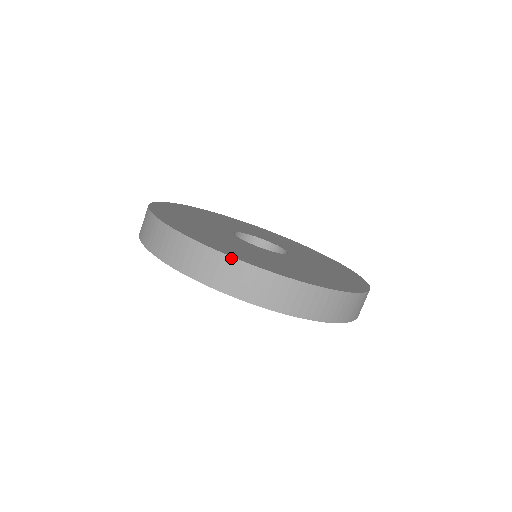
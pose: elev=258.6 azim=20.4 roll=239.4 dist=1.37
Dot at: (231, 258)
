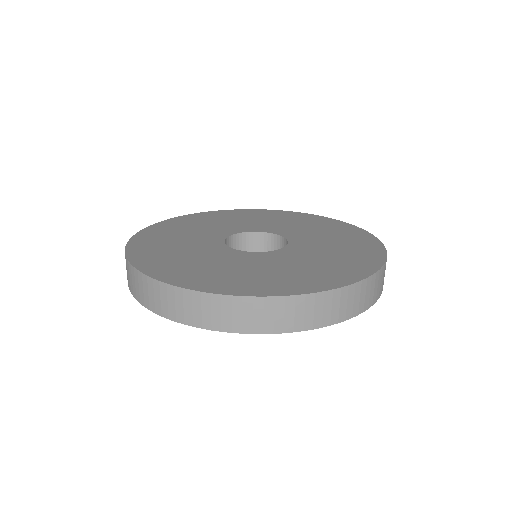
Dot at: (131, 265)
